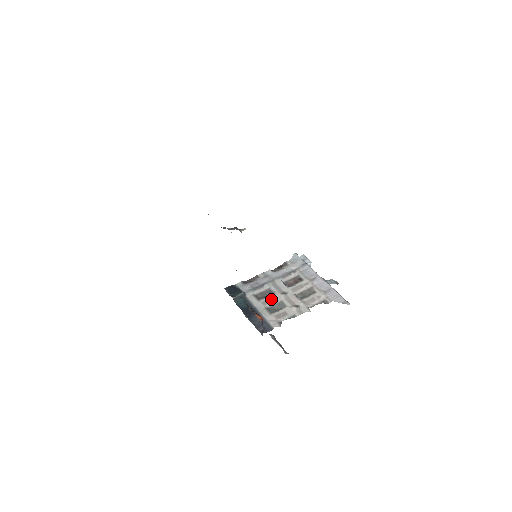
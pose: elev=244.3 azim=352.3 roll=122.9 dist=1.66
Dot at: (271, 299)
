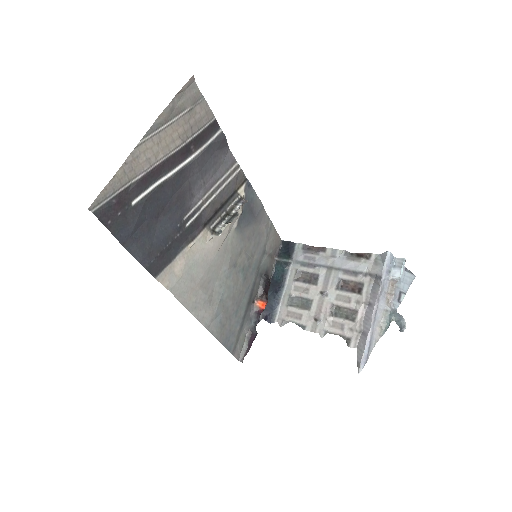
Dot at: (306, 289)
